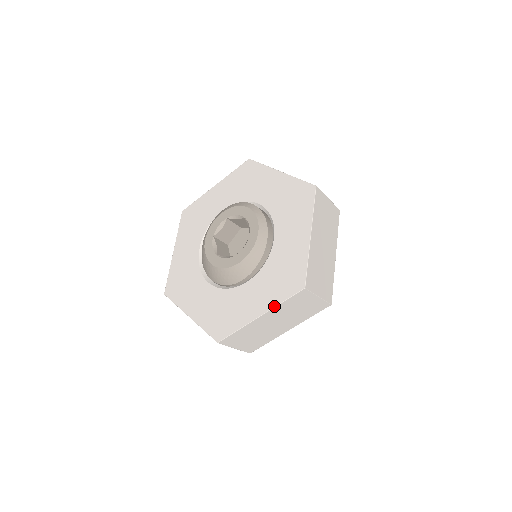
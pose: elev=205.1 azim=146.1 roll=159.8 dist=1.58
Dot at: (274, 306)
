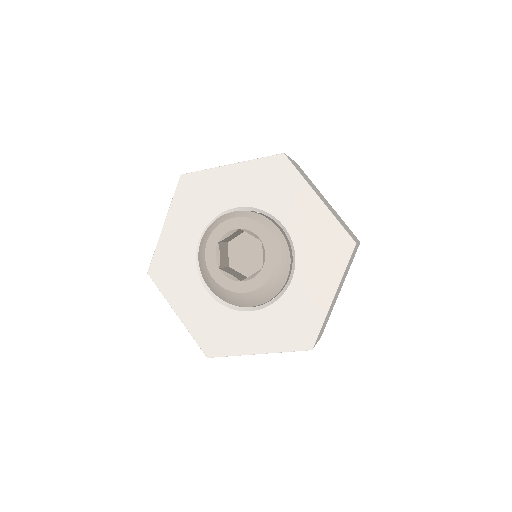
Dot at: (340, 279)
